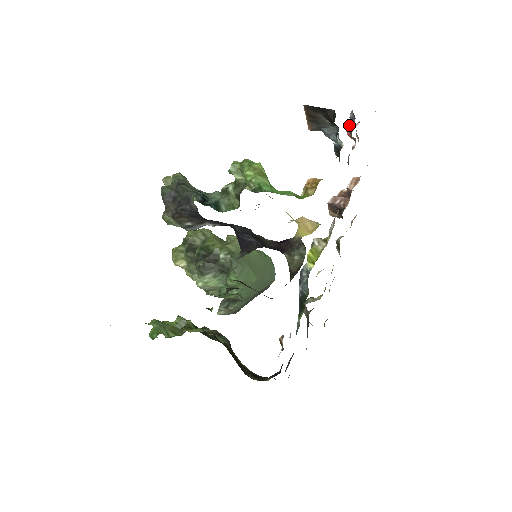
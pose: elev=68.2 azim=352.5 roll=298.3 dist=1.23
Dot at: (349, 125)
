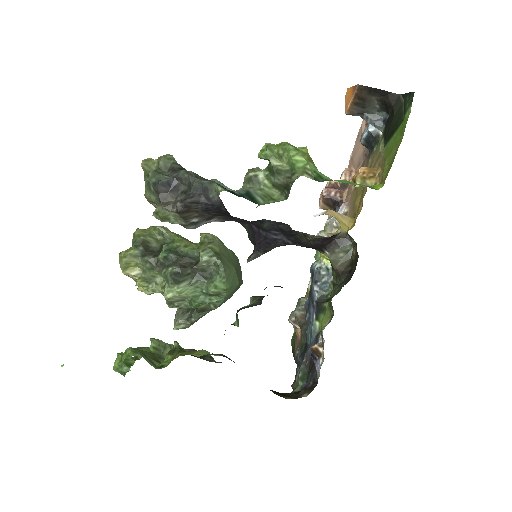
Dot at: occluded
